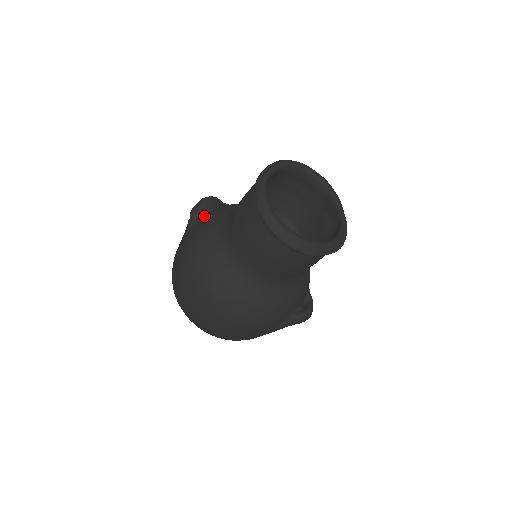
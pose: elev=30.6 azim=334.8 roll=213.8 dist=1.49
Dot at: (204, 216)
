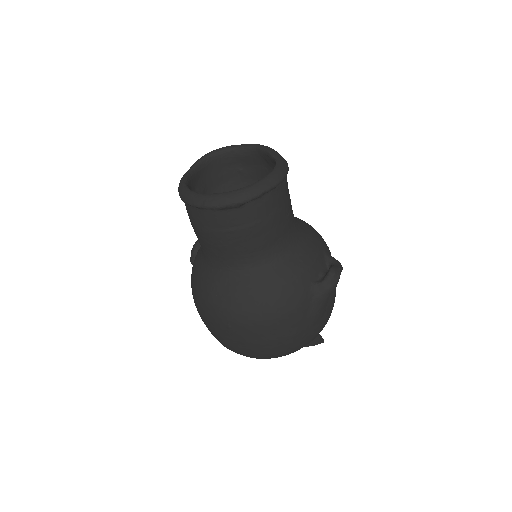
Dot at: occluded
